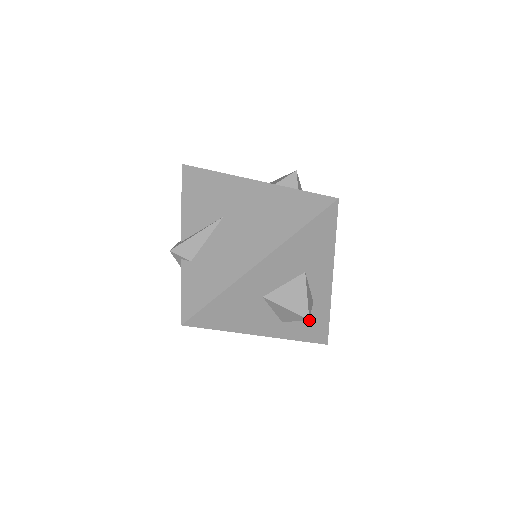
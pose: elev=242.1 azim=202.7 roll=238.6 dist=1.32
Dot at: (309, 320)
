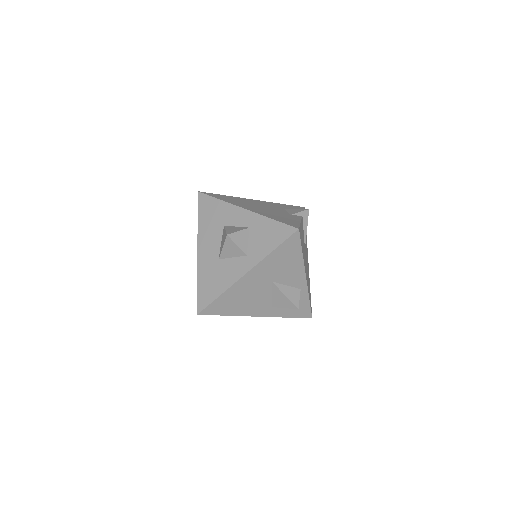
Dot at: (262, 236)
